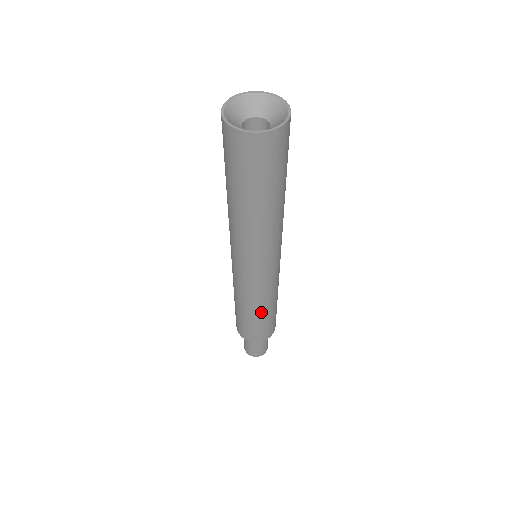
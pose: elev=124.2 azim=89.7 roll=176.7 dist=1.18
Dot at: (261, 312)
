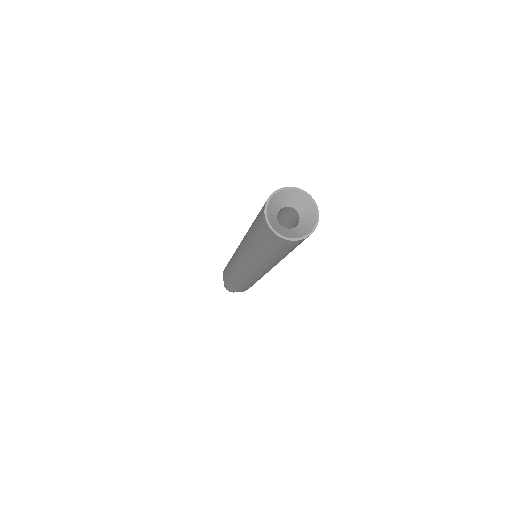
Dot at: (244, 284)
